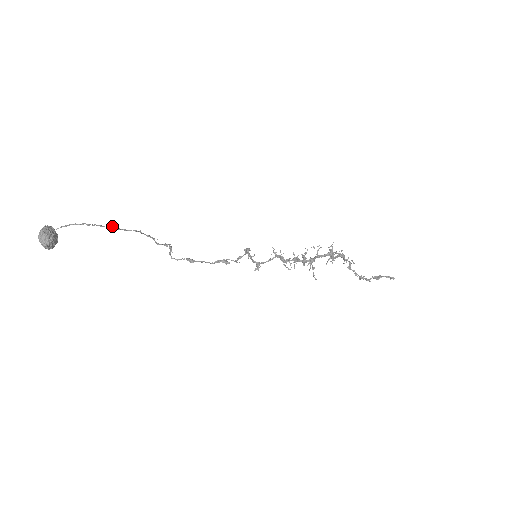
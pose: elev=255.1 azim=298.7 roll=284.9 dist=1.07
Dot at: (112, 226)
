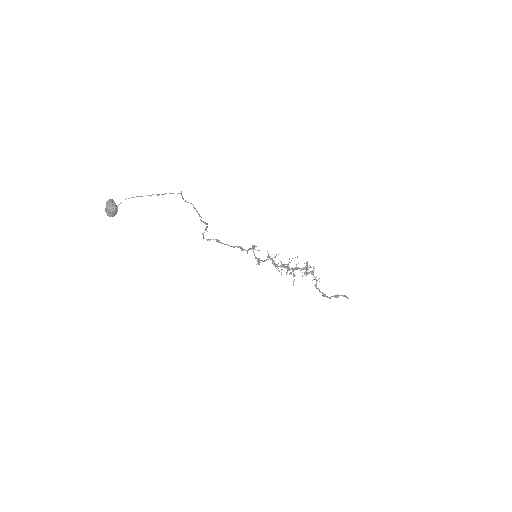
Dot at: (181, 194)
